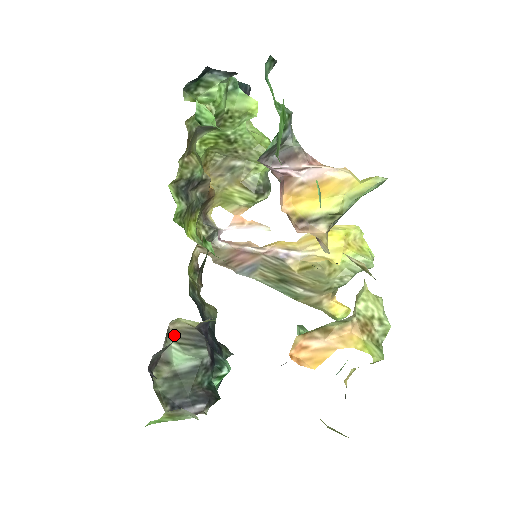
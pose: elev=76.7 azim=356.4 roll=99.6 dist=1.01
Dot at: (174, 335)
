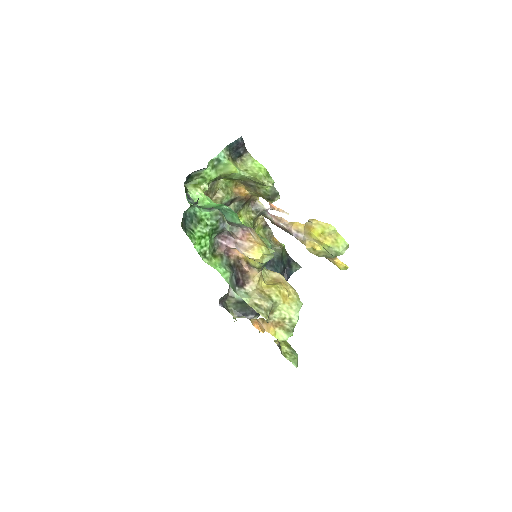
Dot at: occluded
